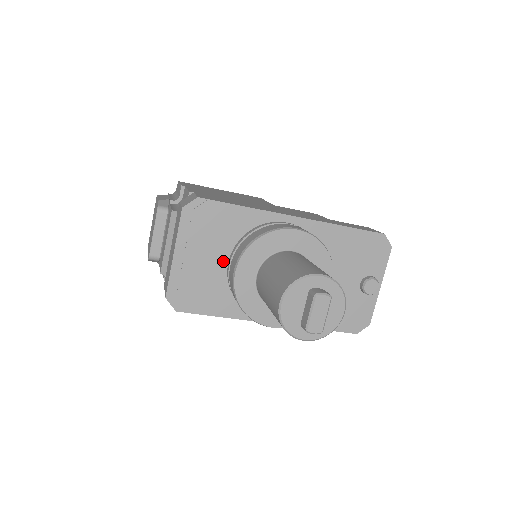
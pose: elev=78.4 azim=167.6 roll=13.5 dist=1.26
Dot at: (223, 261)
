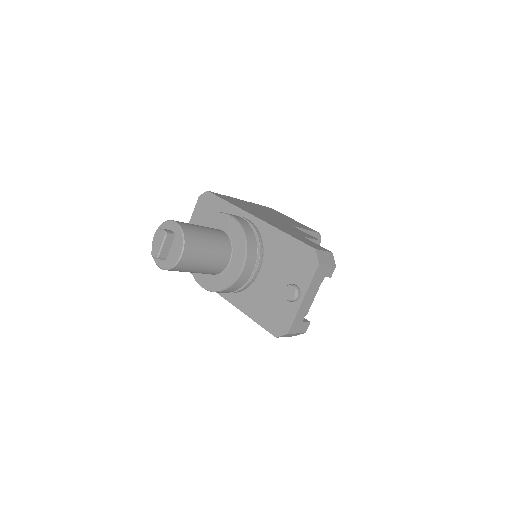
Dot at: occluded
